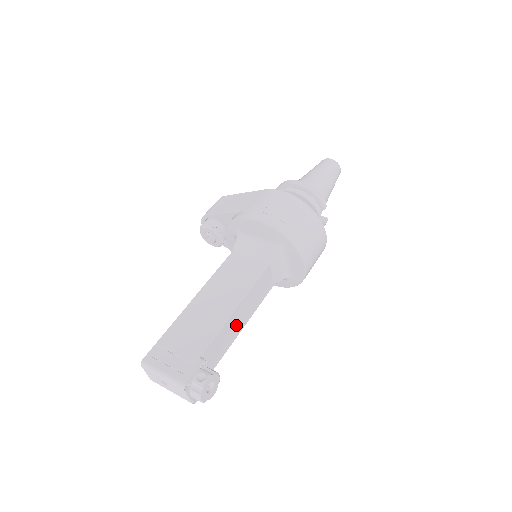
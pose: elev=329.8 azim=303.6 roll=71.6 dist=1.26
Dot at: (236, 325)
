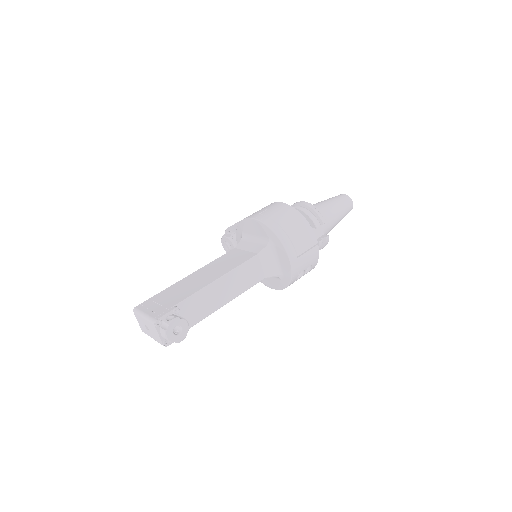
Dot at: (218, 296)
